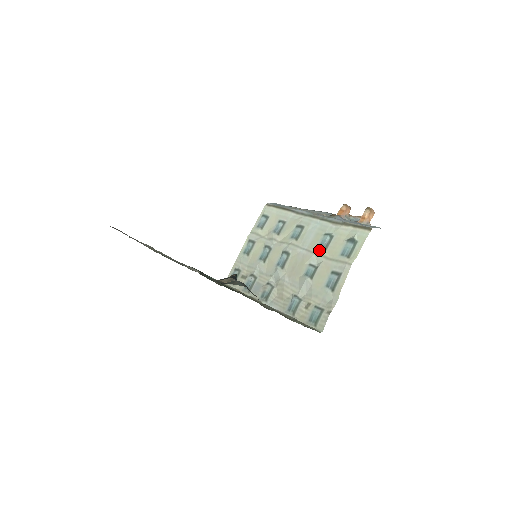
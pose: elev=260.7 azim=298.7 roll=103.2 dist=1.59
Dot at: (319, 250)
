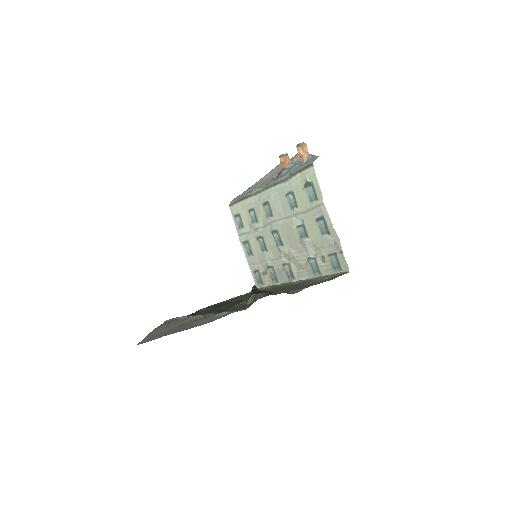
Dot at: (293, 211)
